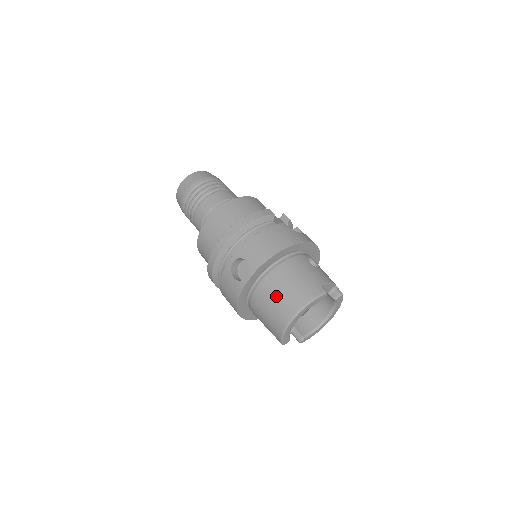
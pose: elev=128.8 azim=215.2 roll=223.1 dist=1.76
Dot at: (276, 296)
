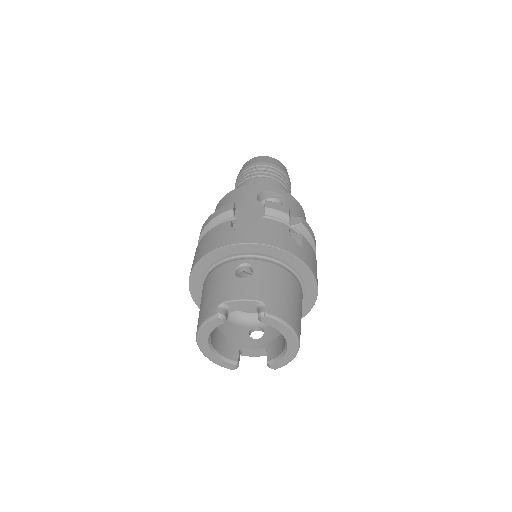
Dot at: occluded
